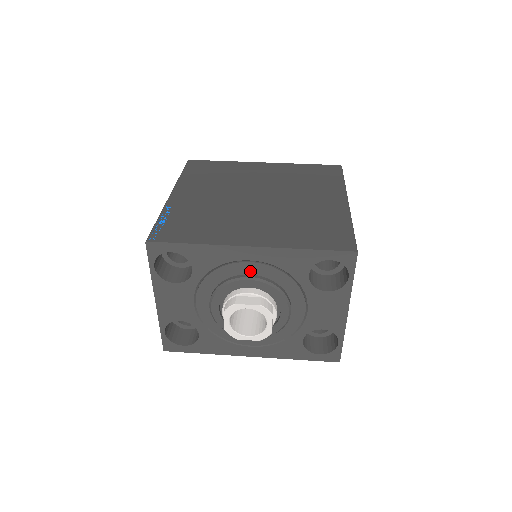
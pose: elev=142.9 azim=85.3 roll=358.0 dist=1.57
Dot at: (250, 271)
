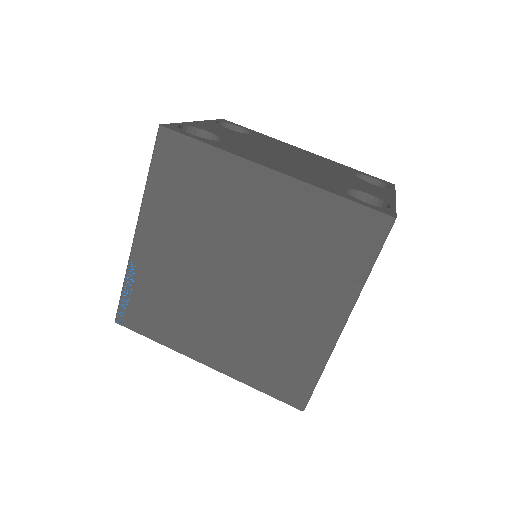
Dot at: occluded
